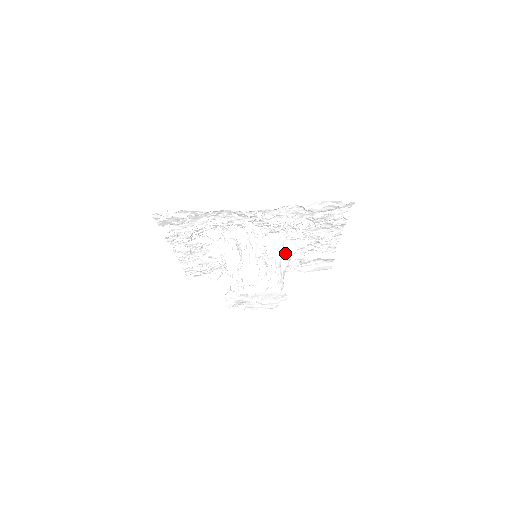
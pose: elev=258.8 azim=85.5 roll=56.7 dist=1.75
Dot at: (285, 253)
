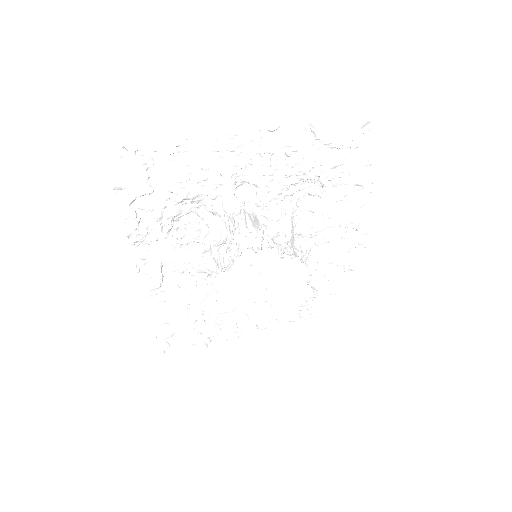
Dot at: (297, 242)
